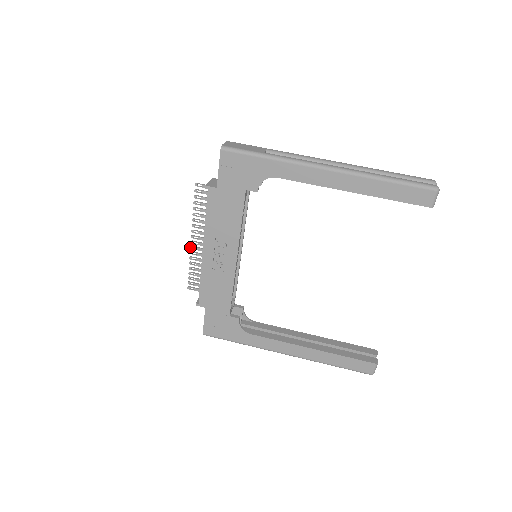
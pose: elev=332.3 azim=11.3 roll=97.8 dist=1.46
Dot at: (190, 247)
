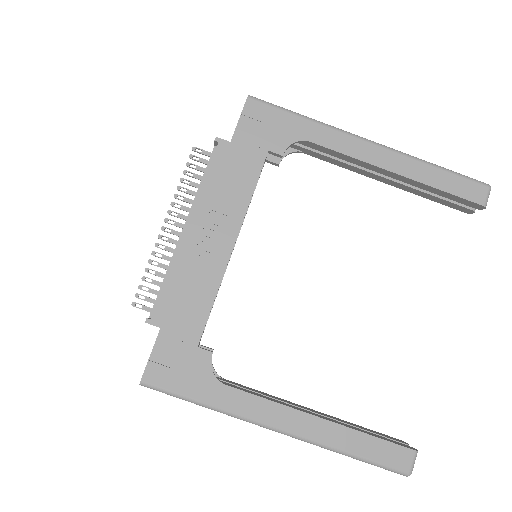
Dot at: (158, 235)
